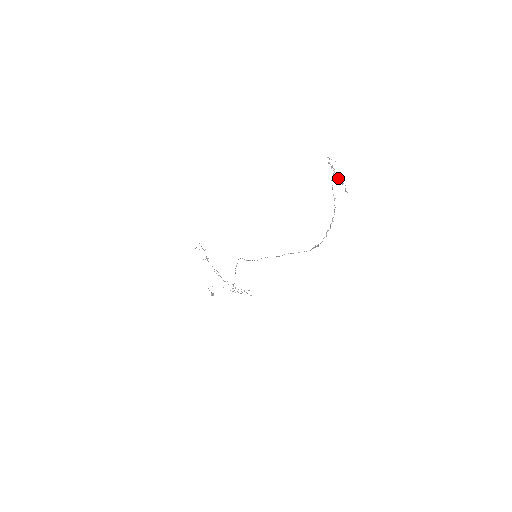
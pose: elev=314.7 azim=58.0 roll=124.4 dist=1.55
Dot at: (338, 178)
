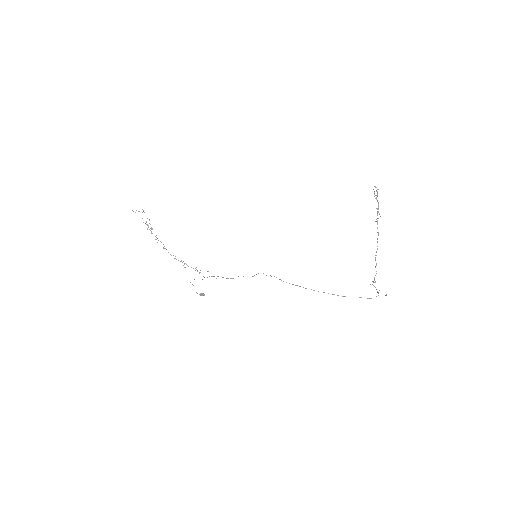
Dot at: (377, 208)
